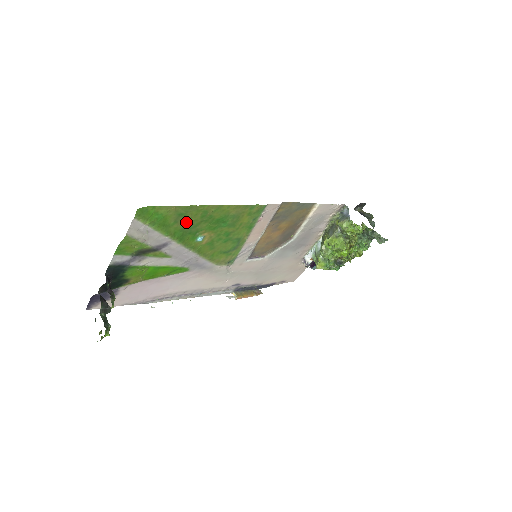
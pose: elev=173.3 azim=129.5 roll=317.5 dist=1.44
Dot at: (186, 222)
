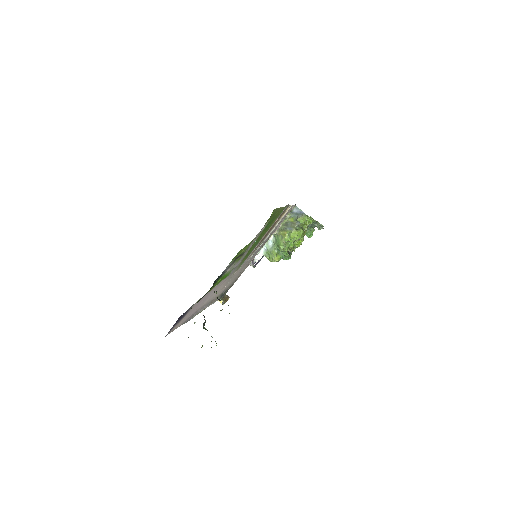
Dot at: occluded
